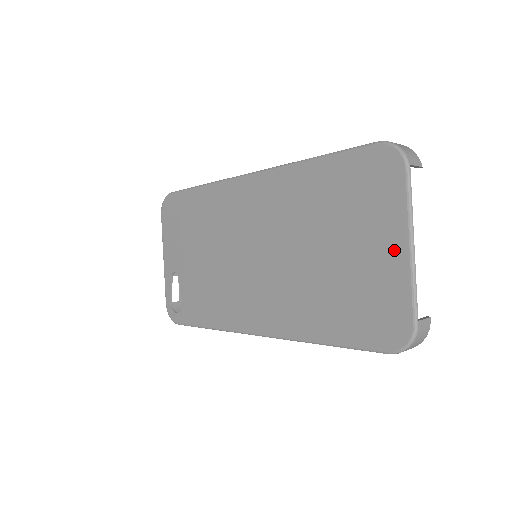
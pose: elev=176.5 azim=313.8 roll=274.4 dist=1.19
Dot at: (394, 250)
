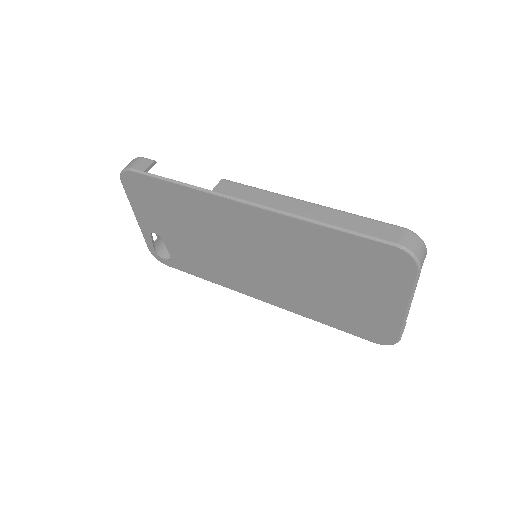
Dot at: (394, 306)
